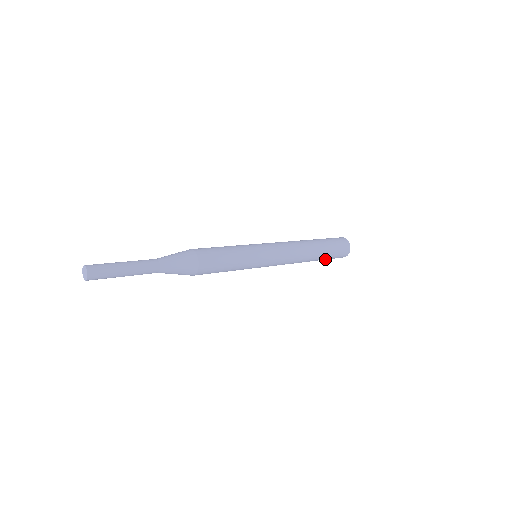
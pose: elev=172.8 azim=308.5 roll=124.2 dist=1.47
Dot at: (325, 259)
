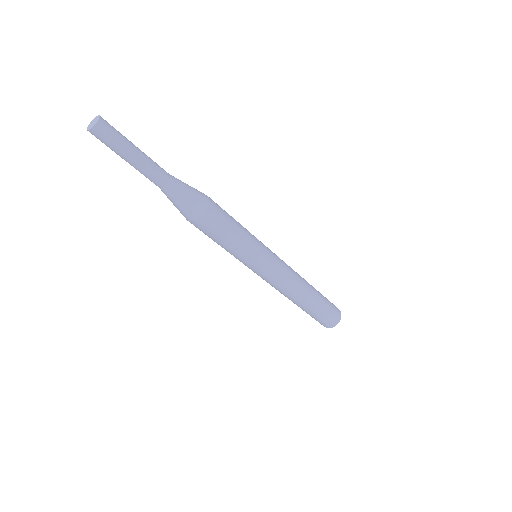
Dot at: (319, 312)
